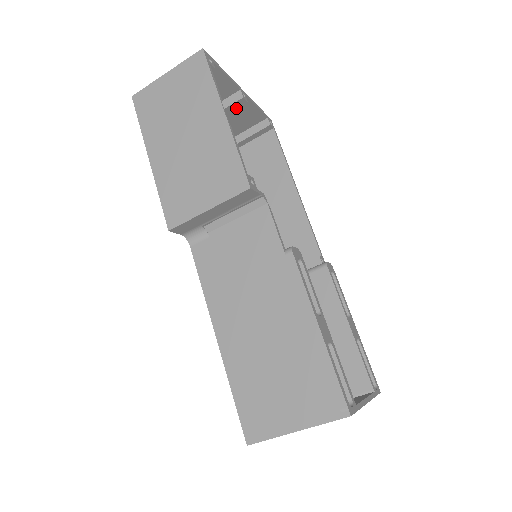
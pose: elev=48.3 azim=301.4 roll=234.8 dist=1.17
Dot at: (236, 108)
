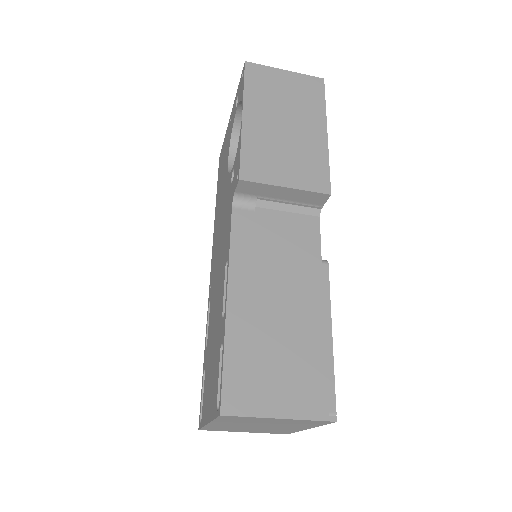
Dot at: occluded
